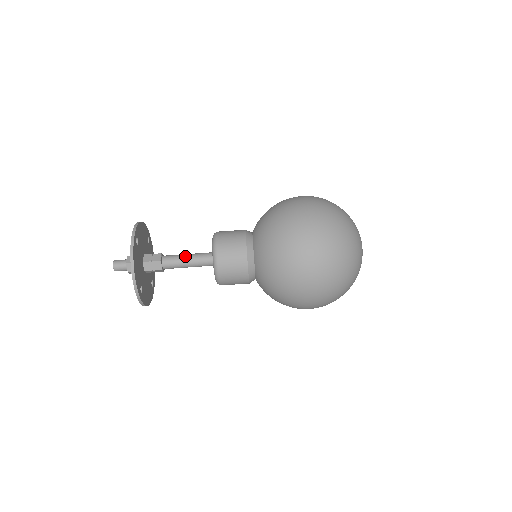
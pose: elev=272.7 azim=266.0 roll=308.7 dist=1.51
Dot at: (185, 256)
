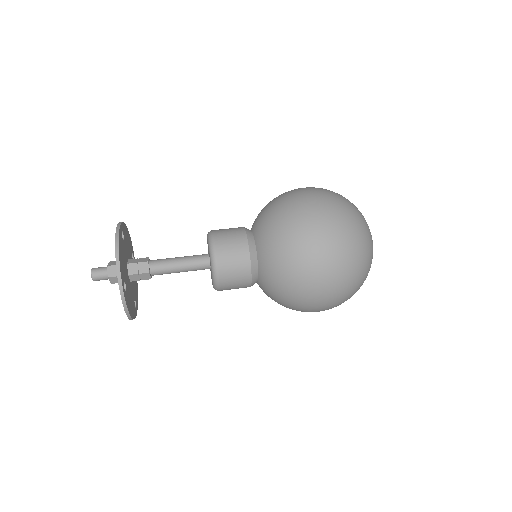
Dot at: (176, 257)
